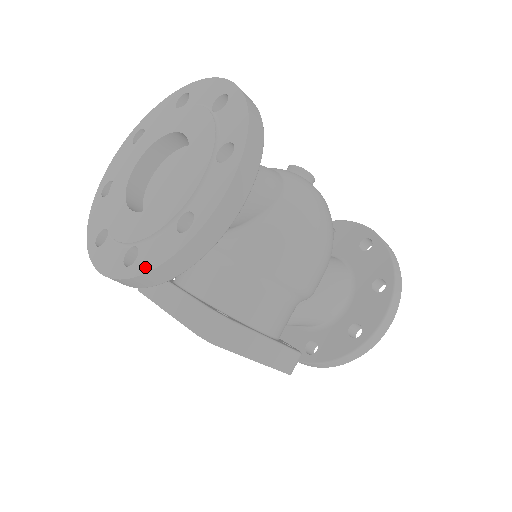
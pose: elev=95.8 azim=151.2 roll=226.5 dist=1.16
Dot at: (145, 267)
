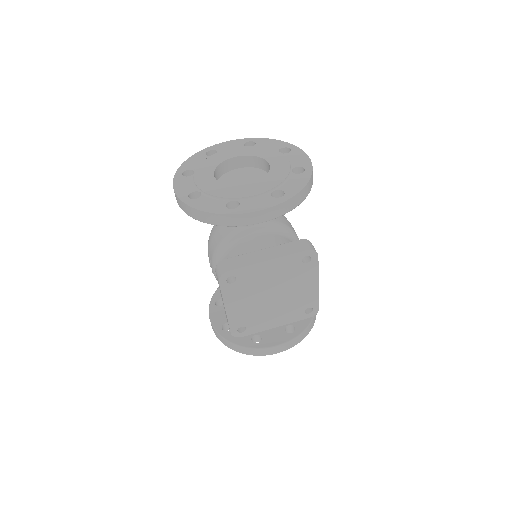
Dot at: (297, 189)
